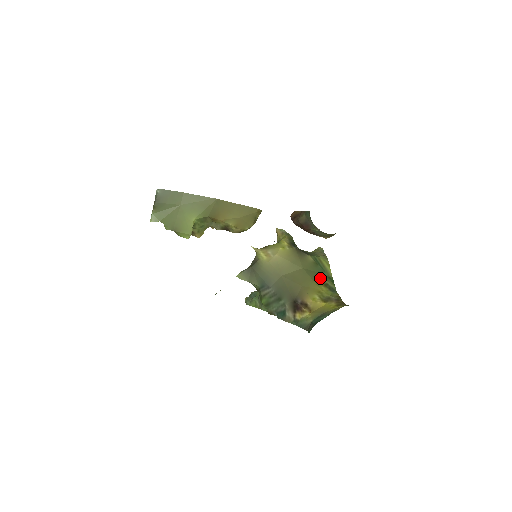
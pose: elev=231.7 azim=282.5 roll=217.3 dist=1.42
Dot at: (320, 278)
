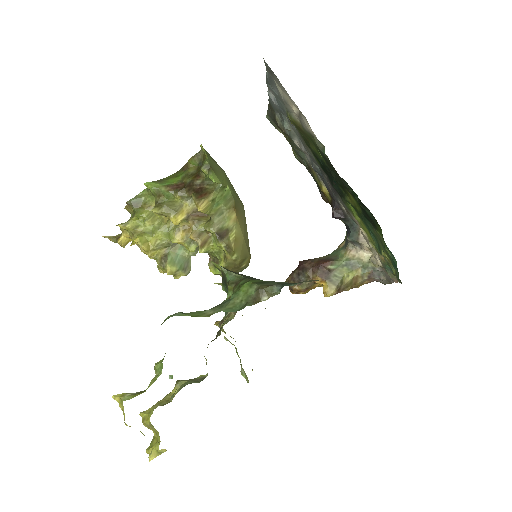
Dot at: occluded
